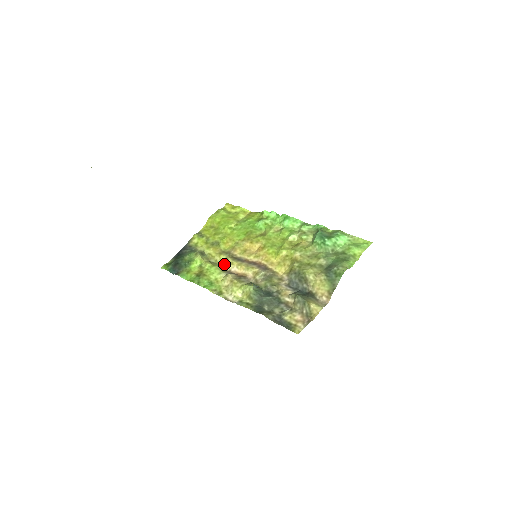
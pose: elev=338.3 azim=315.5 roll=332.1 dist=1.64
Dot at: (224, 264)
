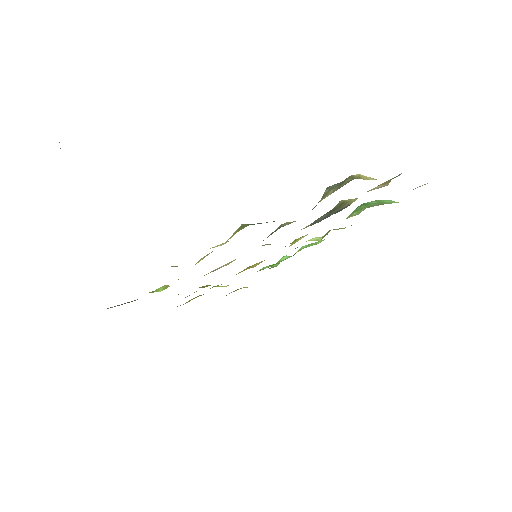
Dot at: occluded
